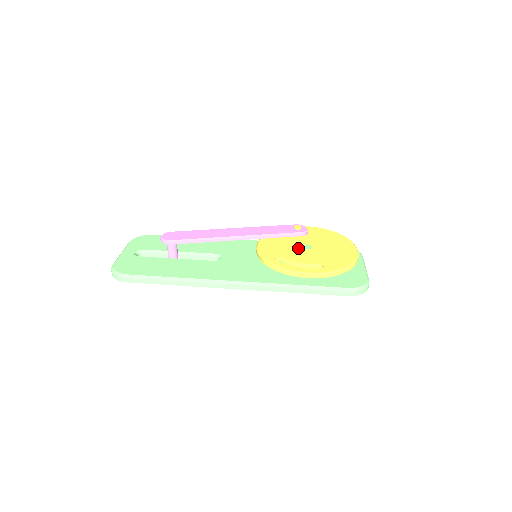
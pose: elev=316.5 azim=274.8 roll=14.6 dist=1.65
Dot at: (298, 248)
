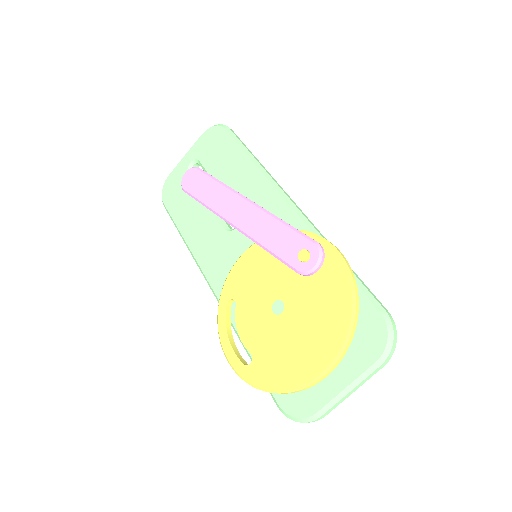
Dot at: (266, 301)
